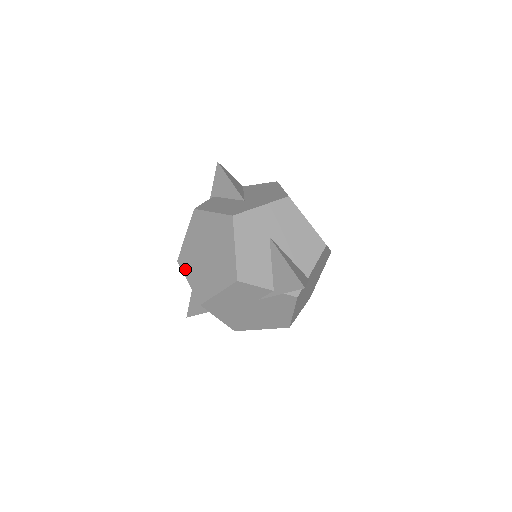
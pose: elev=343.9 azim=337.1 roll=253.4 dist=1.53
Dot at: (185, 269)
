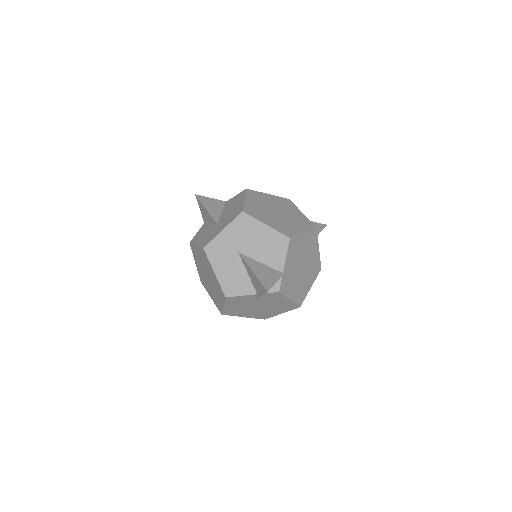
Dot at: (206, 288)
